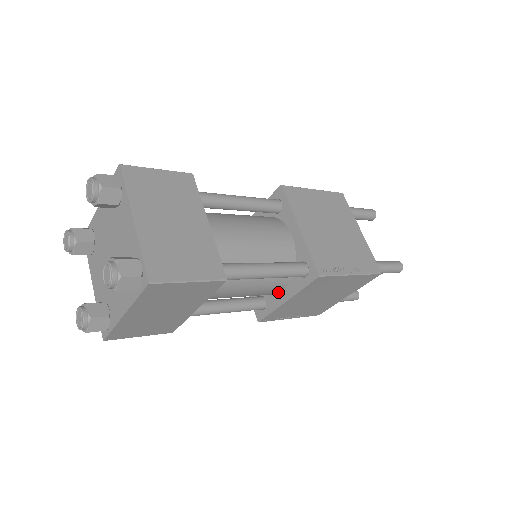
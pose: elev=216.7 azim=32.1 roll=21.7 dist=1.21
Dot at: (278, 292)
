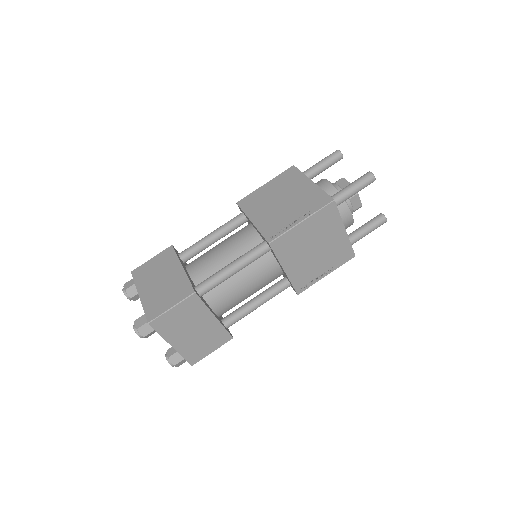
Dot at: (280, 268)
